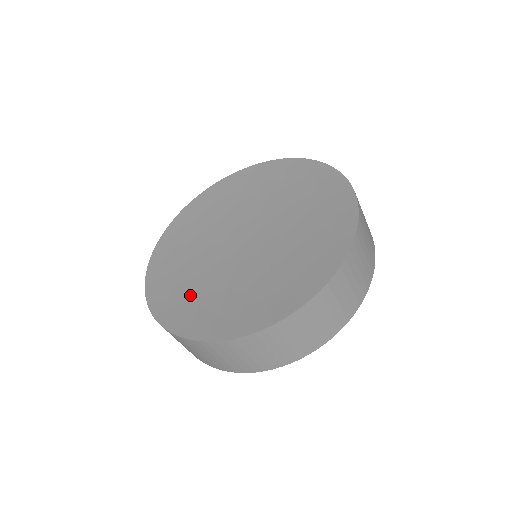
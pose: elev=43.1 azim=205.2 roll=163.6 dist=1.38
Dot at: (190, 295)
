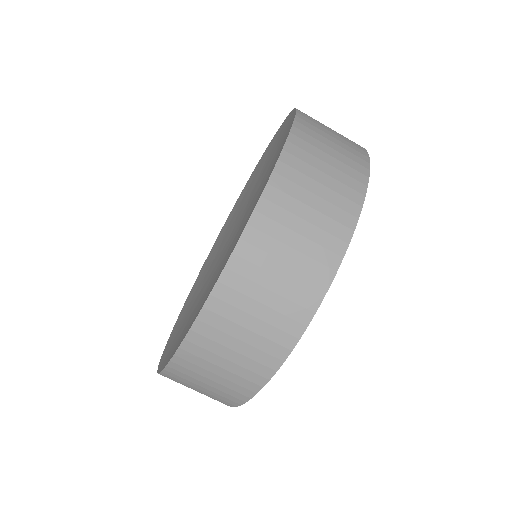
Dot at: (223, 265)
